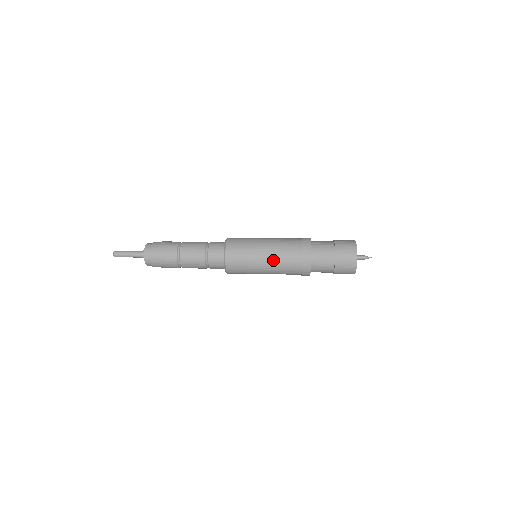
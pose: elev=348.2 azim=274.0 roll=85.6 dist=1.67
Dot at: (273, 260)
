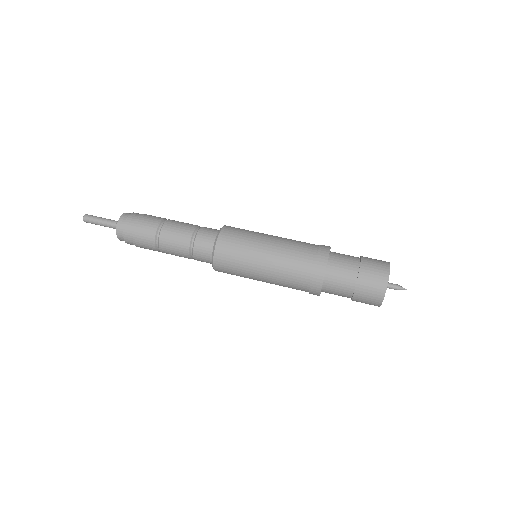
Dot at: (273, 282)
